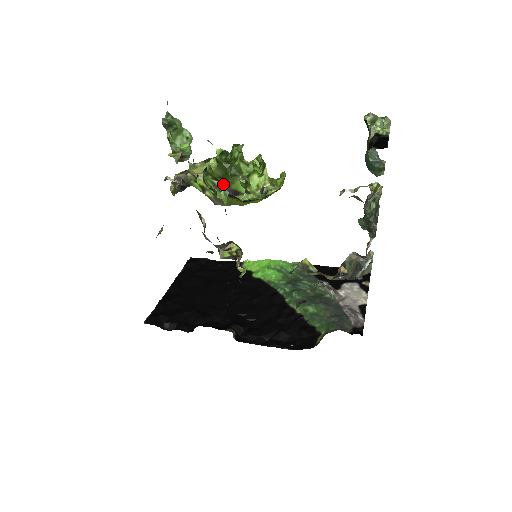
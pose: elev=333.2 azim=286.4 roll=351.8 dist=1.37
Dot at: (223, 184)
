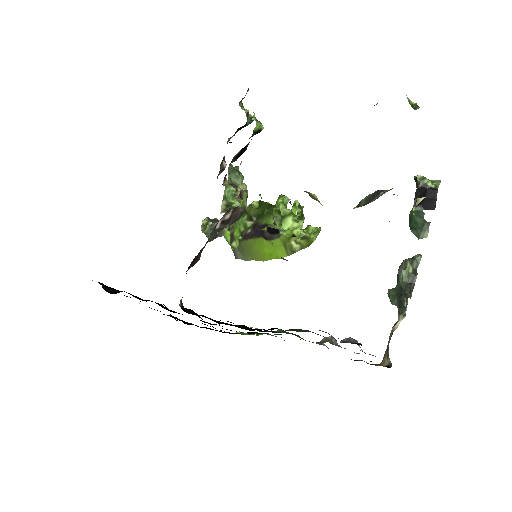
Dot at: (255, 222)
